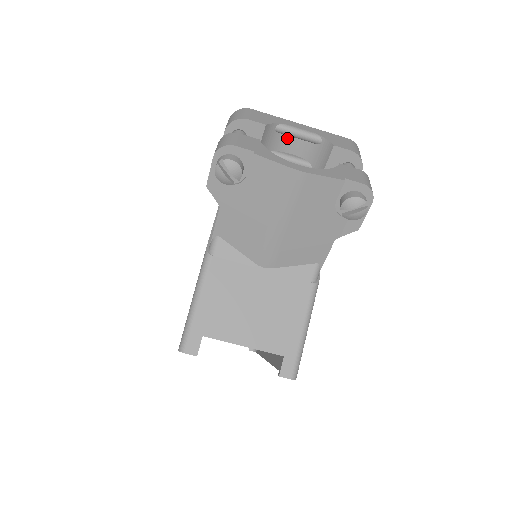
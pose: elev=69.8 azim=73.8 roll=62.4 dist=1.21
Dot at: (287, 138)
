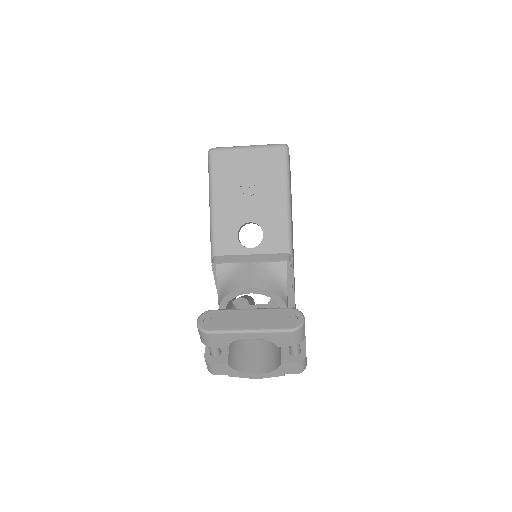
Dot at: occluded
